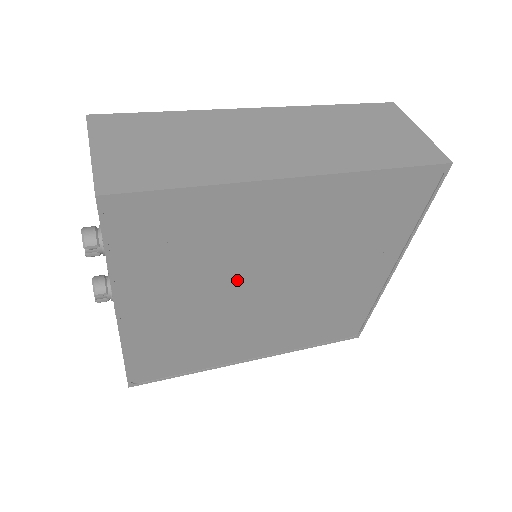
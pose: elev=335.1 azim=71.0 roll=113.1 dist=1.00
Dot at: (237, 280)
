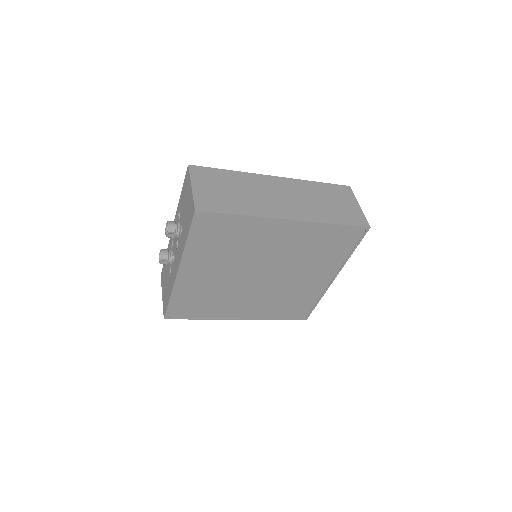
Dot at: (245, 266)
